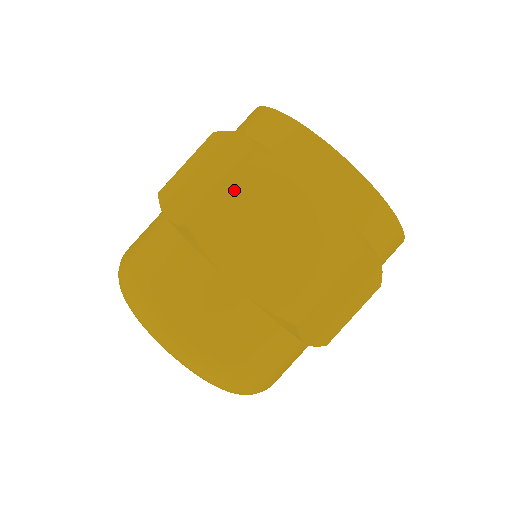
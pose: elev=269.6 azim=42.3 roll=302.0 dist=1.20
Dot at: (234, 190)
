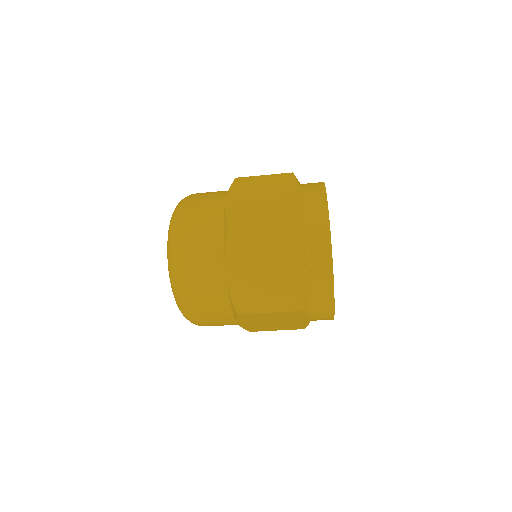
Dot at: (266, 226)
